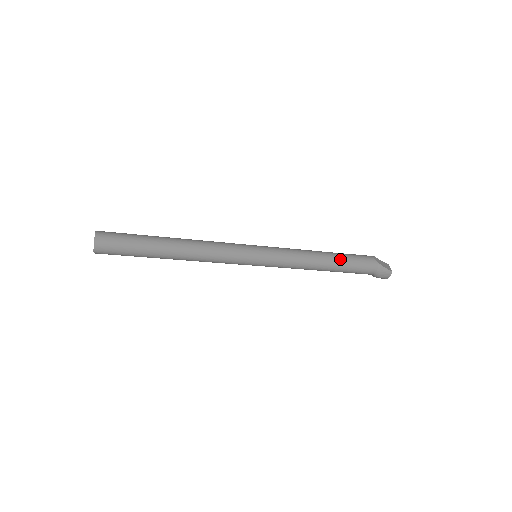
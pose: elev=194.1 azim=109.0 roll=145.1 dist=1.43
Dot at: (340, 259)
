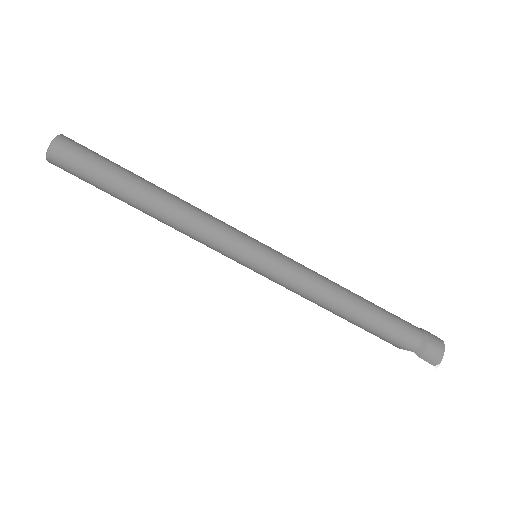
Dot at: occluded
